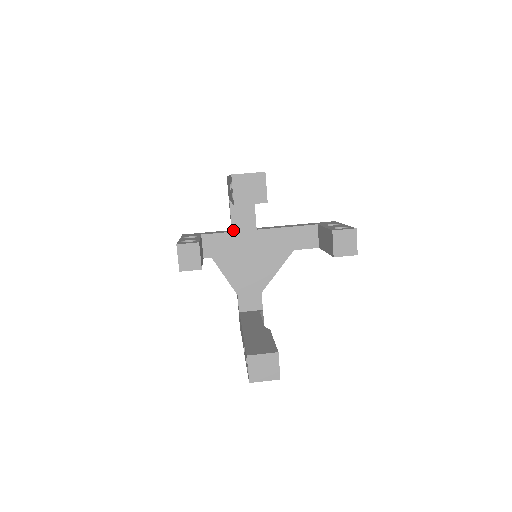
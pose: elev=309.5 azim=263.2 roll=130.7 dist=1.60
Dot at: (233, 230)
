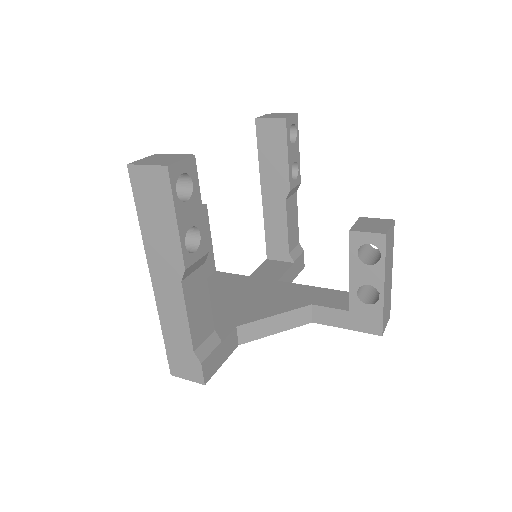
Dot at: (251, 276)
